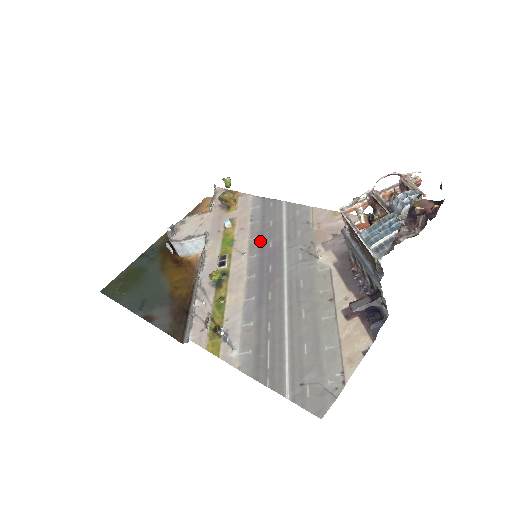
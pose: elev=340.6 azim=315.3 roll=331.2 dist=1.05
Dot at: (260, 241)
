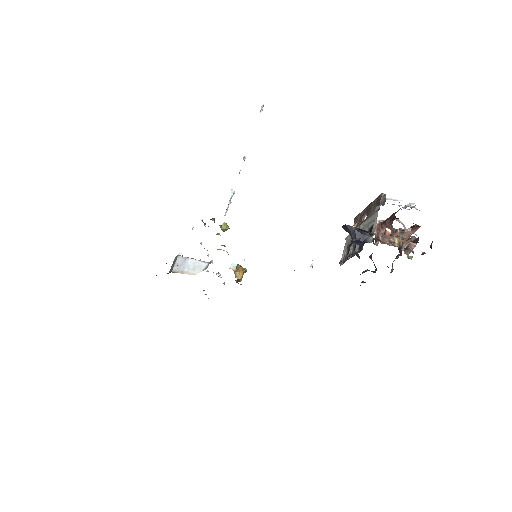
Dot at: occluded
